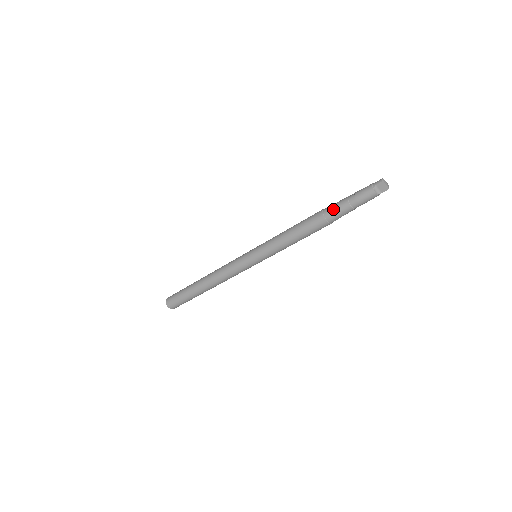
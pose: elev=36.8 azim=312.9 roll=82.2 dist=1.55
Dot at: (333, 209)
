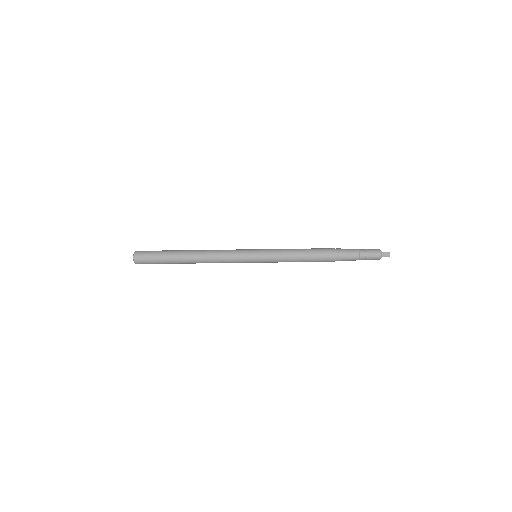
Dot at: (345, 259)
